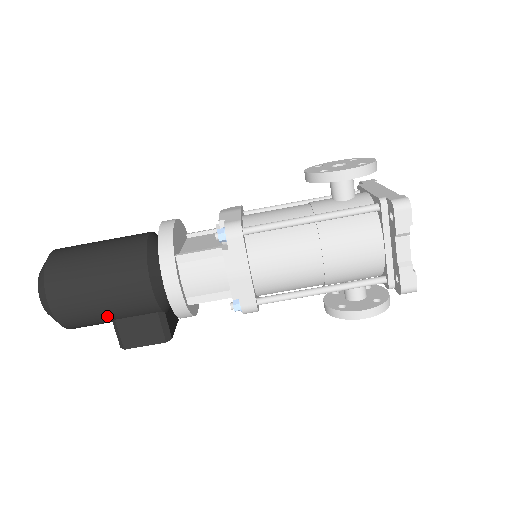
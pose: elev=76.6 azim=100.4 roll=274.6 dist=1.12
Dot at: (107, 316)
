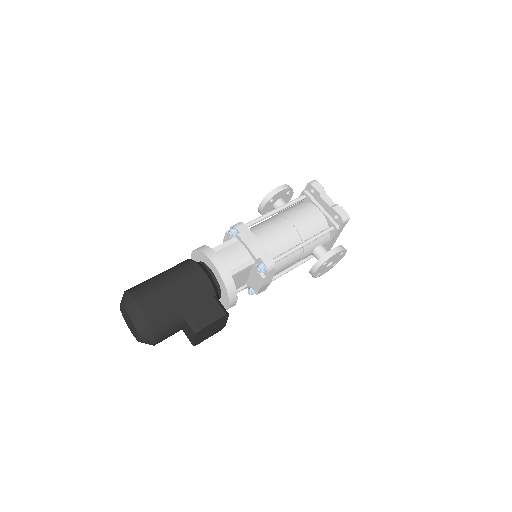
Dot at: (180, 305)
